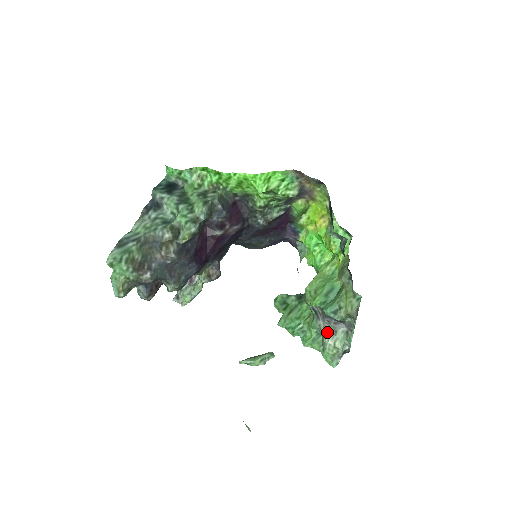
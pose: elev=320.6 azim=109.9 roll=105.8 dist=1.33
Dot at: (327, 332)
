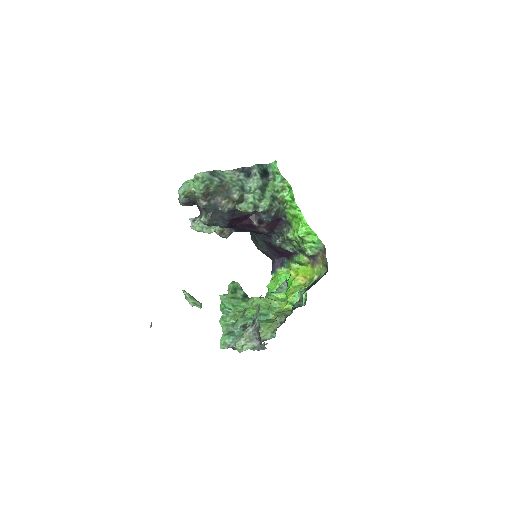
Dot at: (247, 337)
